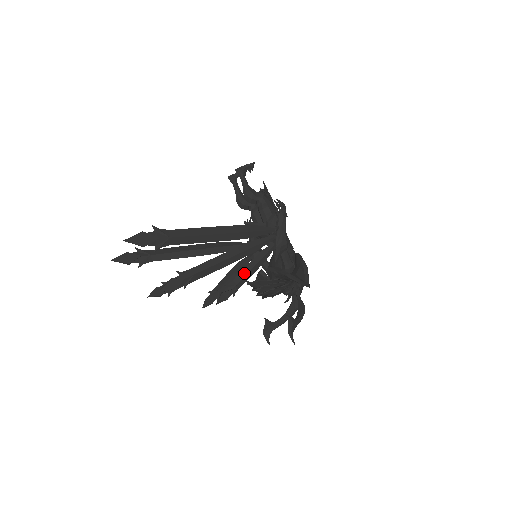
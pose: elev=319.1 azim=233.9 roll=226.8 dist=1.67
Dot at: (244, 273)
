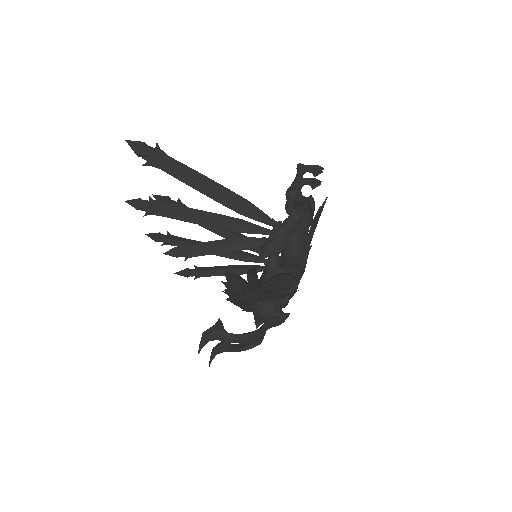
Dot at: (211, 244)
